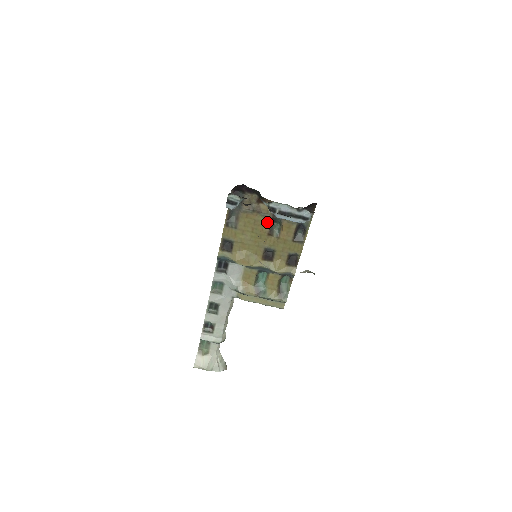
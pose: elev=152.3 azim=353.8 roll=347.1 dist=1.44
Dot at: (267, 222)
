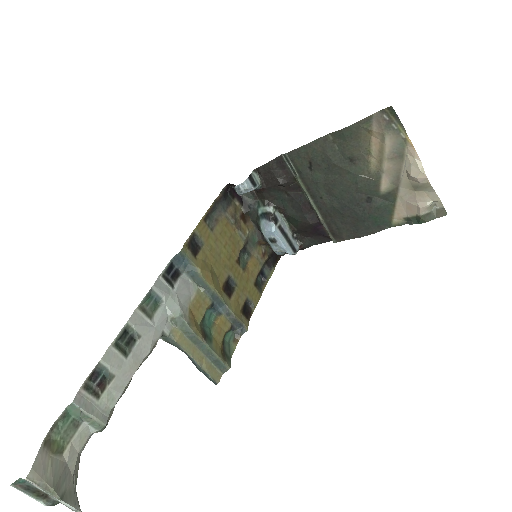
Dot at: (240, 245)
